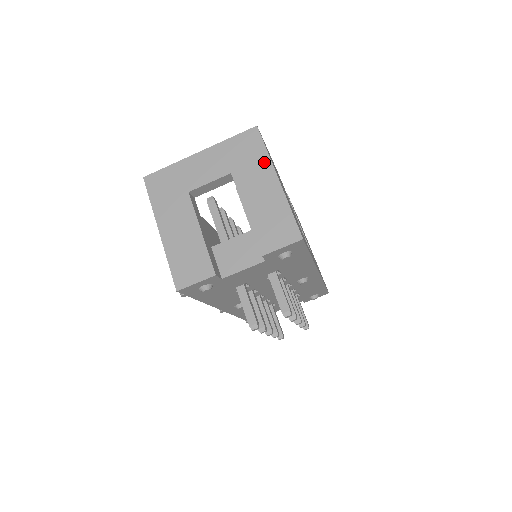
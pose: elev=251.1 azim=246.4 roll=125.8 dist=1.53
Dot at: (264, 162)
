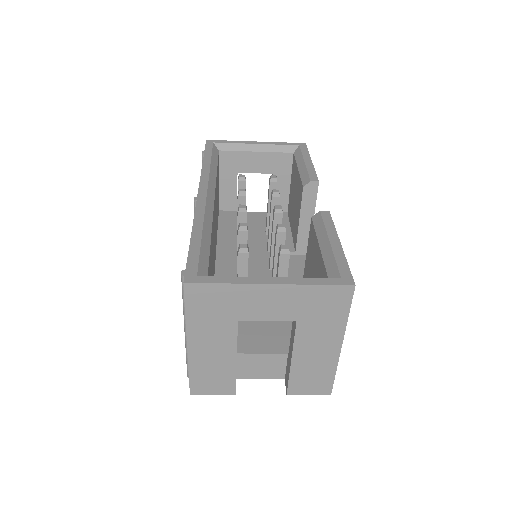
Dot at: (338, 325)
